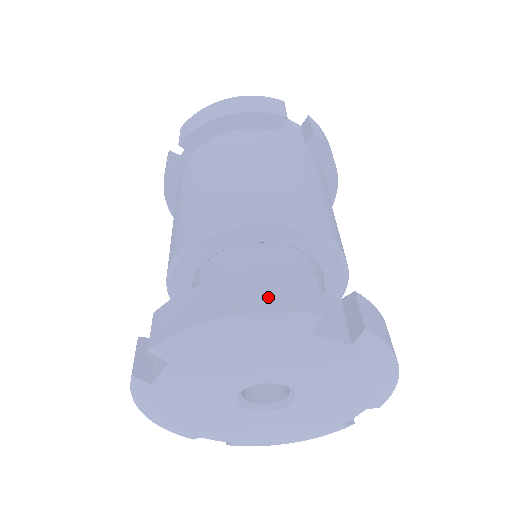
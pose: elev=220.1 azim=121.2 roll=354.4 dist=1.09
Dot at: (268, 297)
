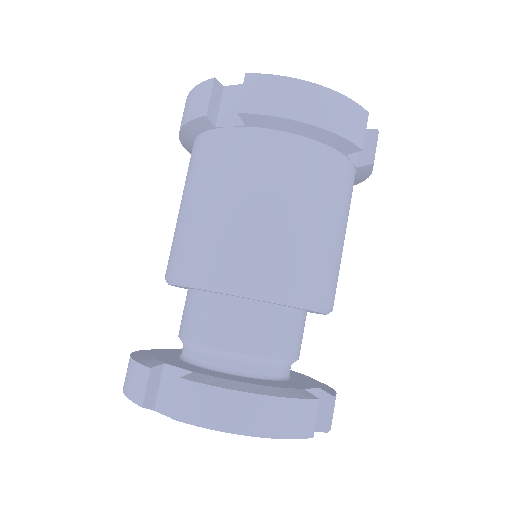
Dot at: (286, 425)
